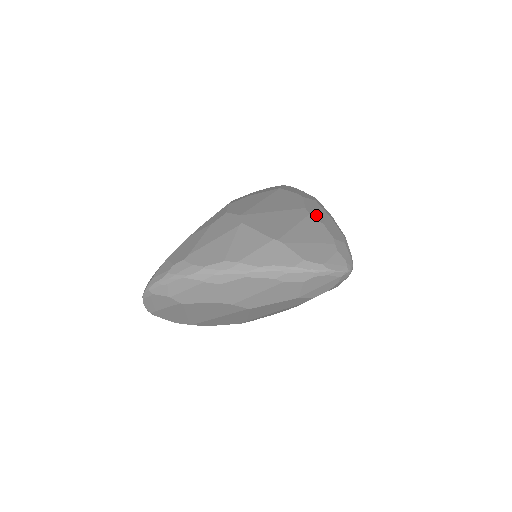
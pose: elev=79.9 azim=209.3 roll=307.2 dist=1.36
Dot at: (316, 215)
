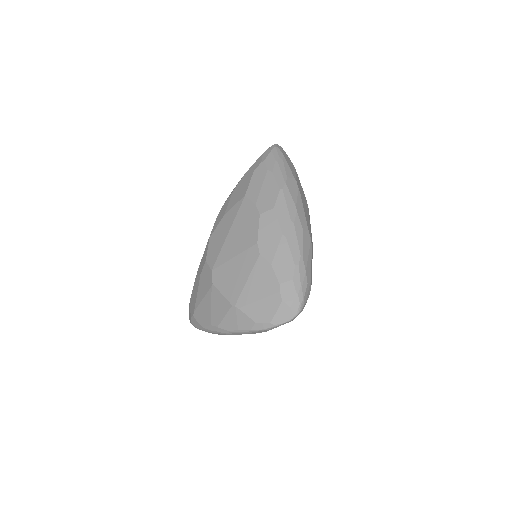
Dot at: (267, 250)
